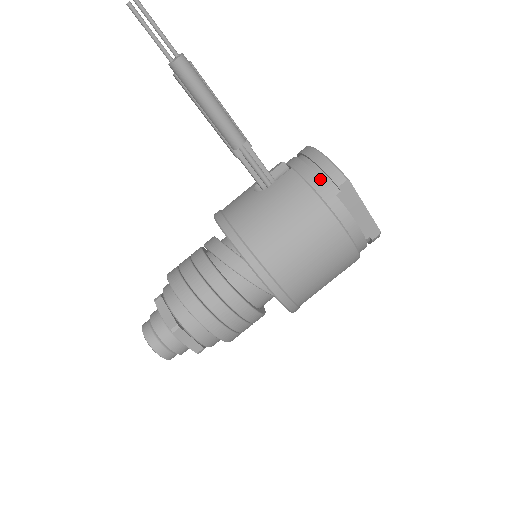
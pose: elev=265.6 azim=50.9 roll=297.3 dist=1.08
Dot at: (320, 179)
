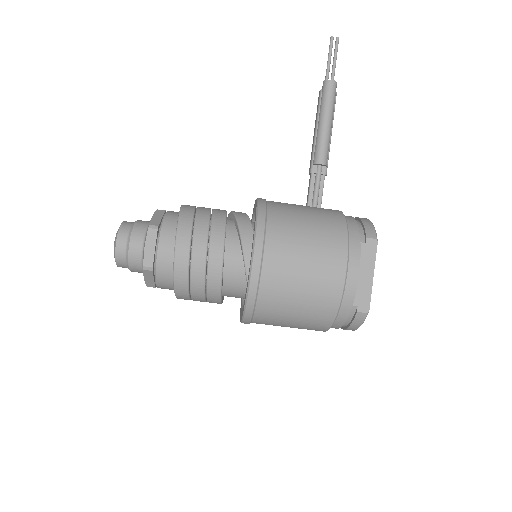
Dot at: (357, 225)
